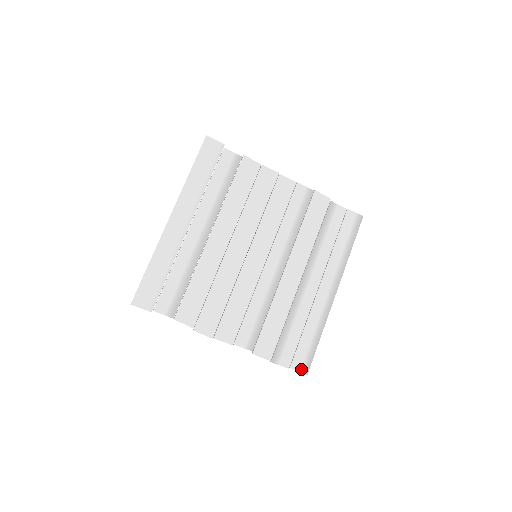
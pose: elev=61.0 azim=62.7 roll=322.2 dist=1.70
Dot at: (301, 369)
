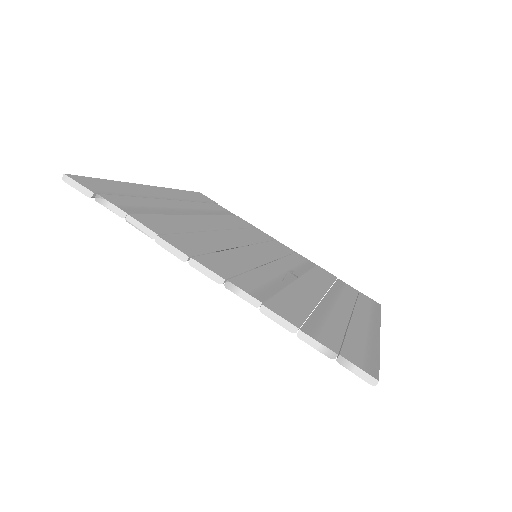
Dot at: (362, 367)
